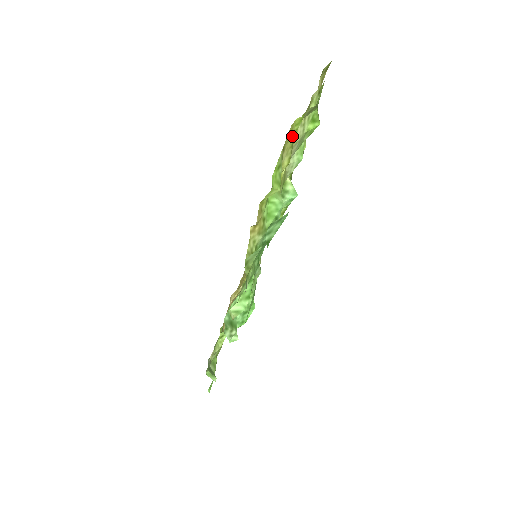
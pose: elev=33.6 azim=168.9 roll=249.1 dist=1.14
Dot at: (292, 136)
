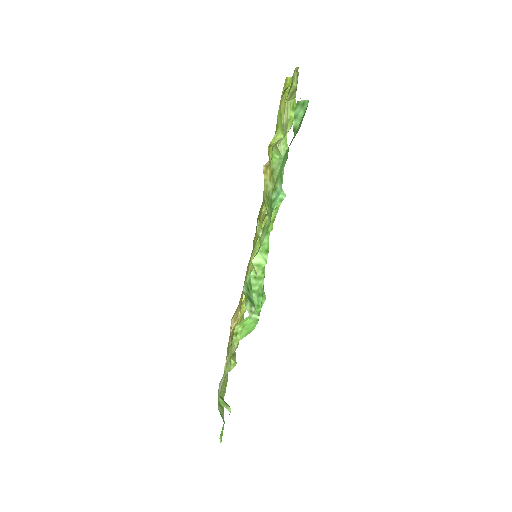
Dot at: (285, 97)
